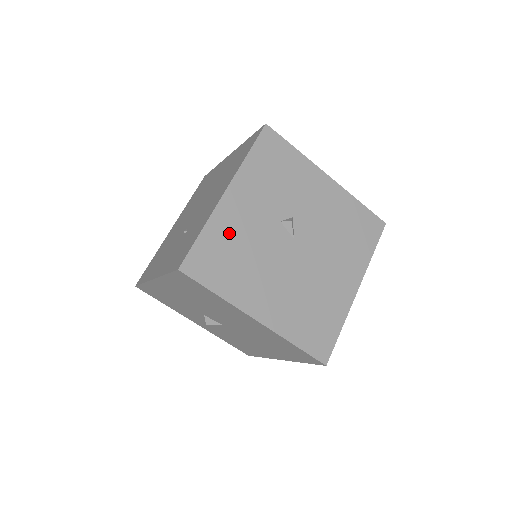
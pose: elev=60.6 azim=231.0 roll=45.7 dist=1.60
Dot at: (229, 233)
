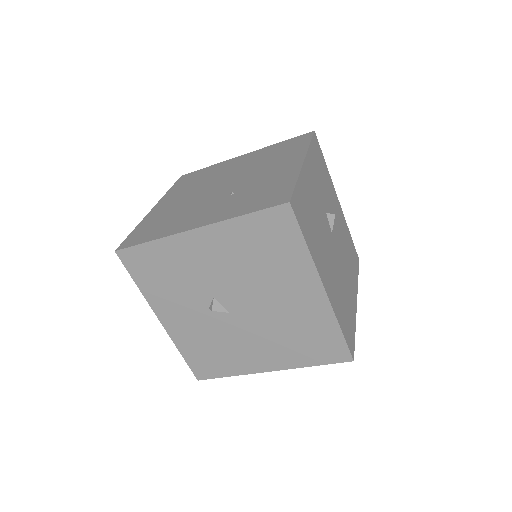
Dot at: (308, 197)
